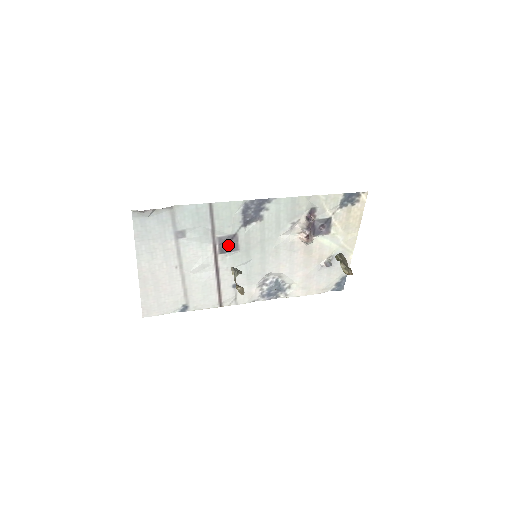
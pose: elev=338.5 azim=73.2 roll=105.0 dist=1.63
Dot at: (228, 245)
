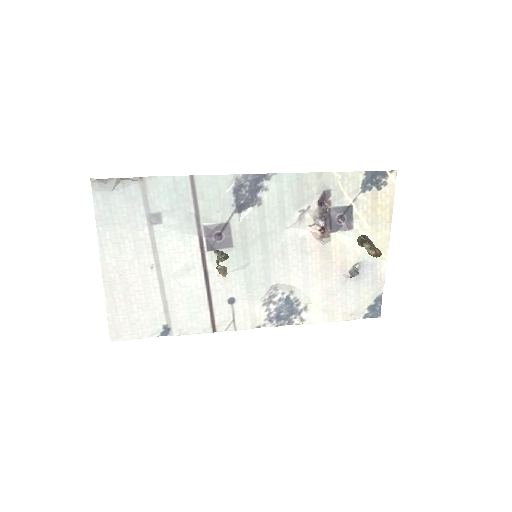
Dot at: (218, 238)
